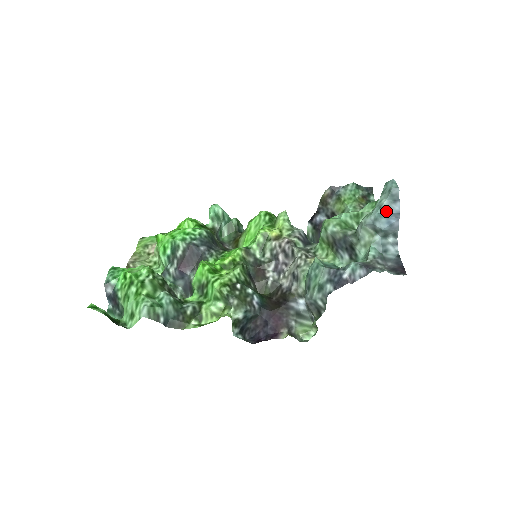
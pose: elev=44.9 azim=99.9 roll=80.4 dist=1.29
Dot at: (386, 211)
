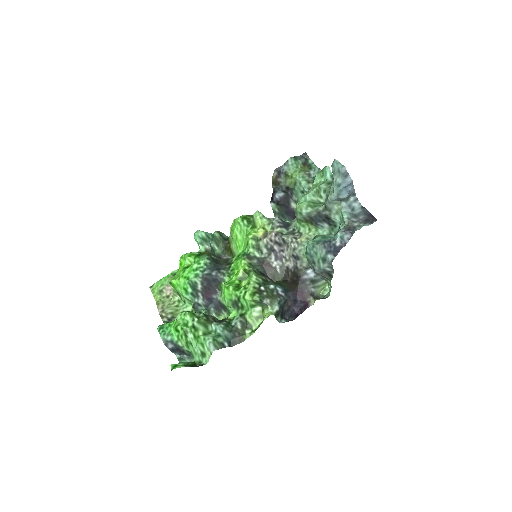
Dot at: (343, 186)
